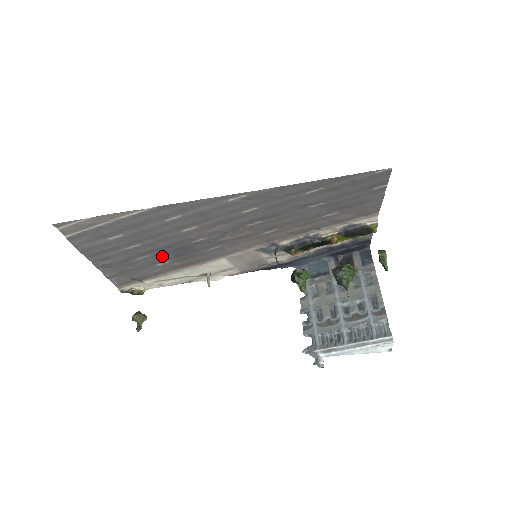
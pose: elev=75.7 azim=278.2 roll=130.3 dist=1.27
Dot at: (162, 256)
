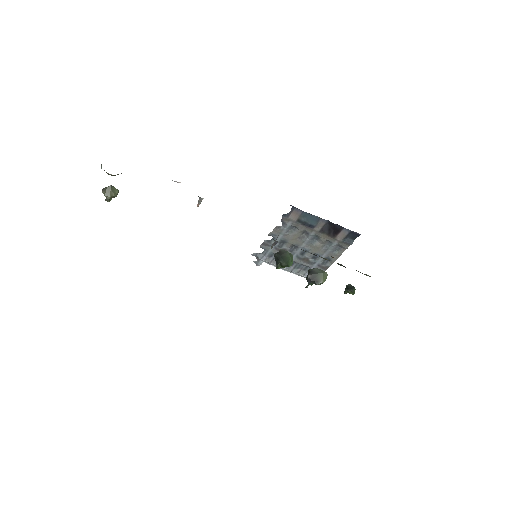
Dot at: occluded
